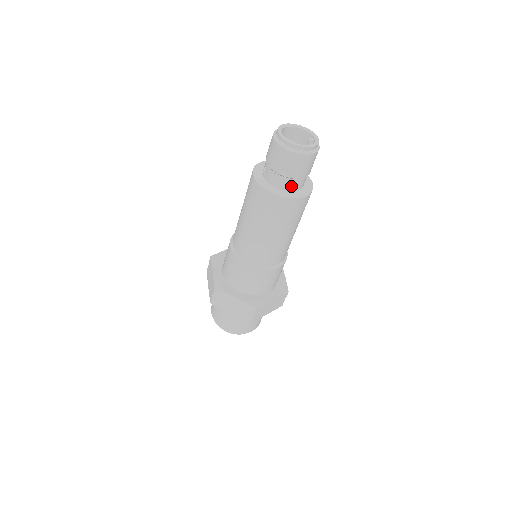
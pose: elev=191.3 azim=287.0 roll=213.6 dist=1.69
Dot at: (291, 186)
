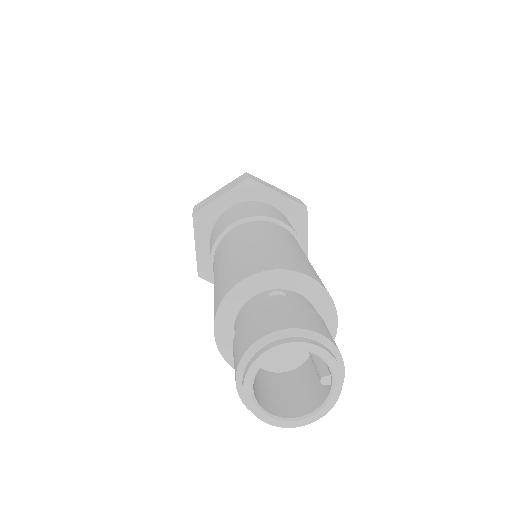
Dot at: occluded
